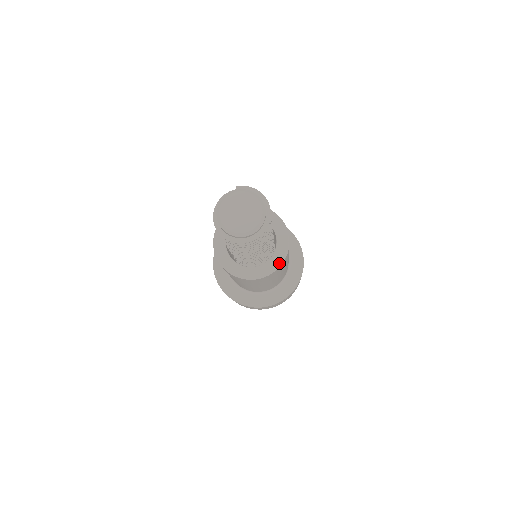
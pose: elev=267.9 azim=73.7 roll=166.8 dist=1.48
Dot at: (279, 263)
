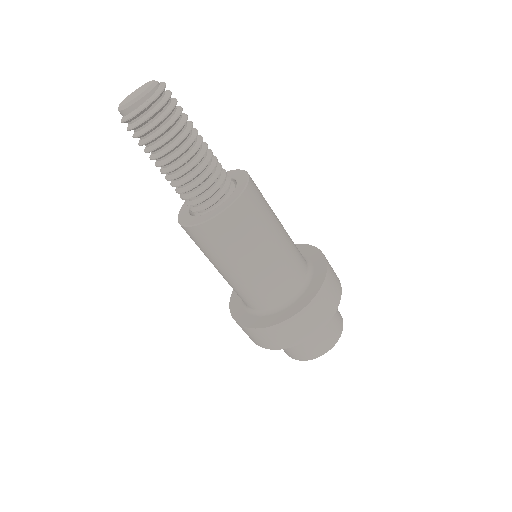
Dot at: (238, 194)
